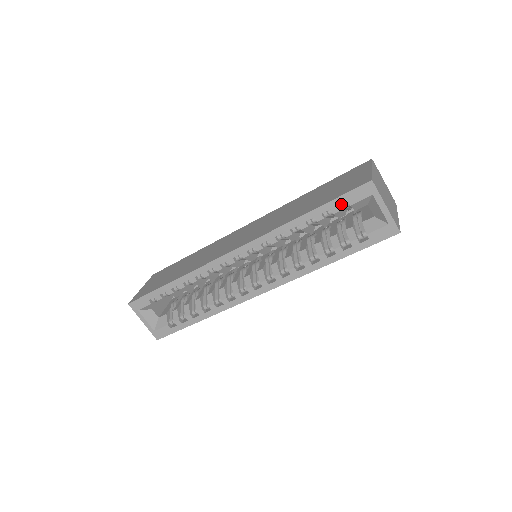
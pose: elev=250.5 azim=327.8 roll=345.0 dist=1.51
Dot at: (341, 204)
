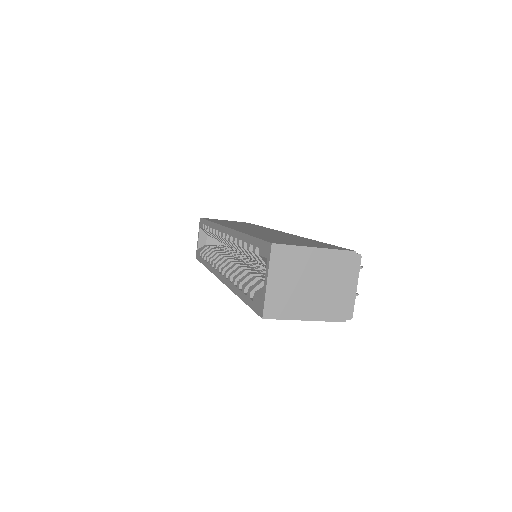
Dot at: occluded
